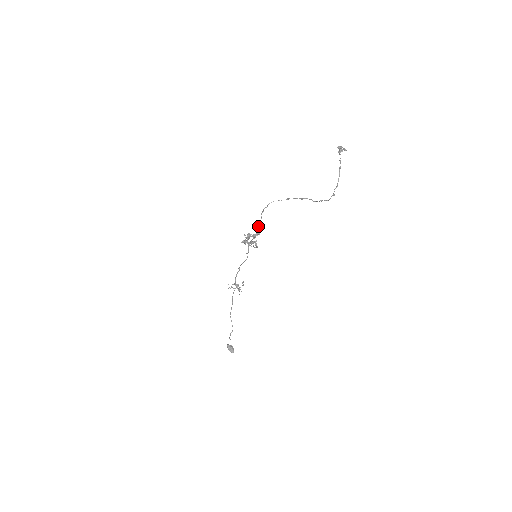
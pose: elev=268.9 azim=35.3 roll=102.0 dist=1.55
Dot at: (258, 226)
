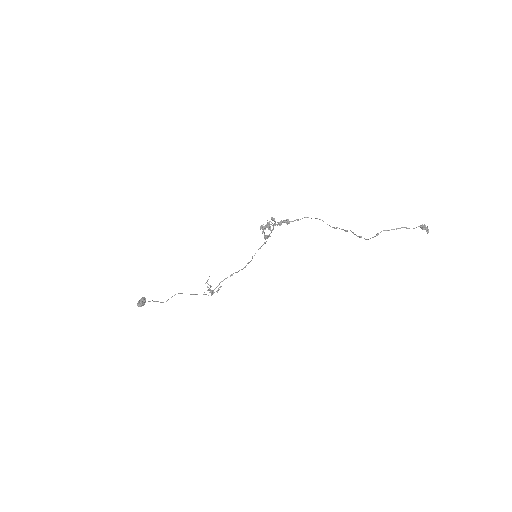
Dot at: (288, 220)
